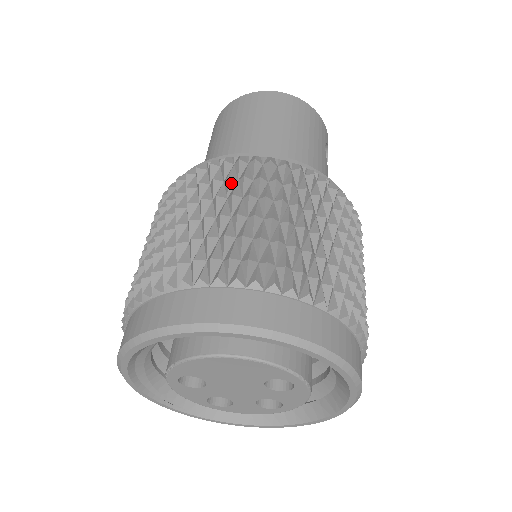
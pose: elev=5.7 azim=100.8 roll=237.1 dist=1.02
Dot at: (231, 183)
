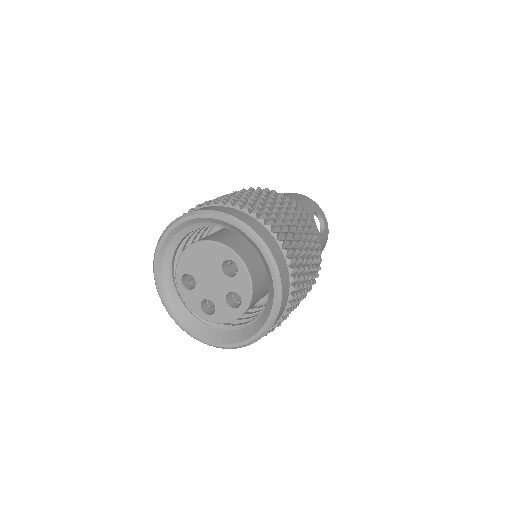
Dot at: occluded
